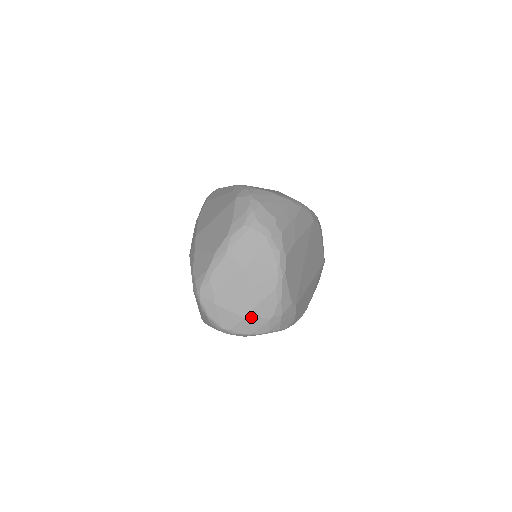
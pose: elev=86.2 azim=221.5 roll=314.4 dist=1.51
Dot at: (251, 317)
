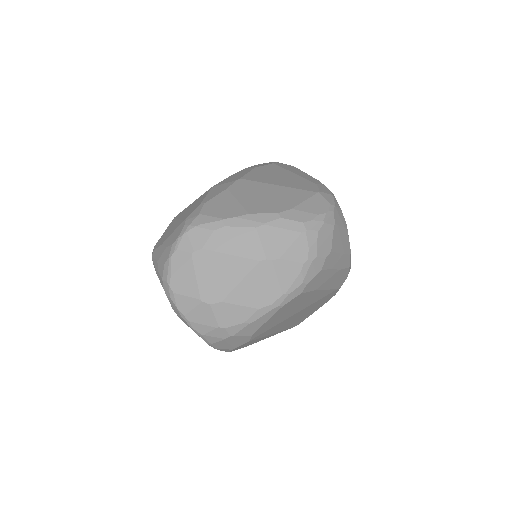
Dot at: (207, 306)
